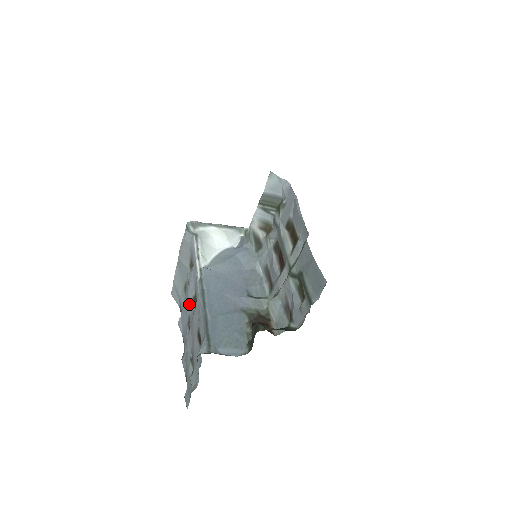
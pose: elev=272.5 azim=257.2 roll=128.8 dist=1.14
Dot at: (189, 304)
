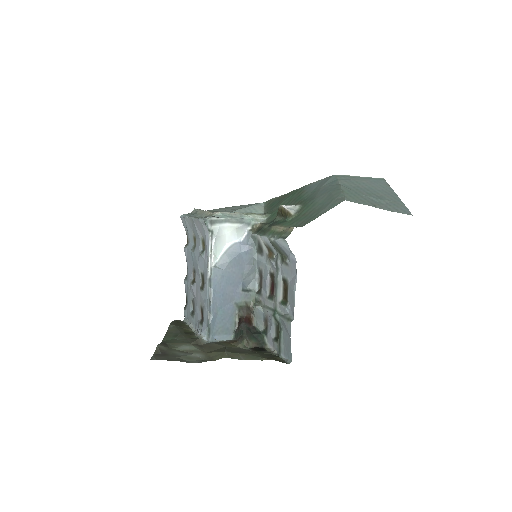
Dot at: (197, 269)
